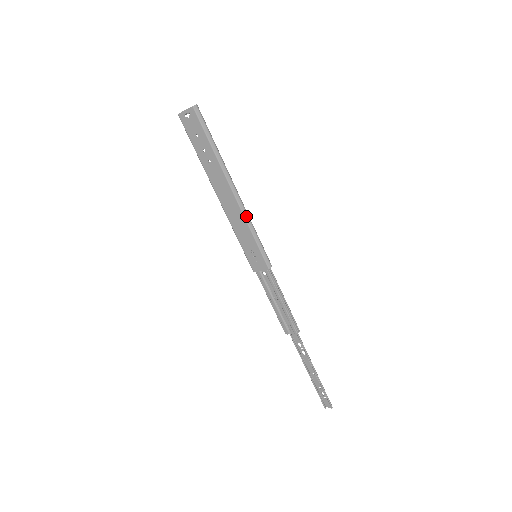
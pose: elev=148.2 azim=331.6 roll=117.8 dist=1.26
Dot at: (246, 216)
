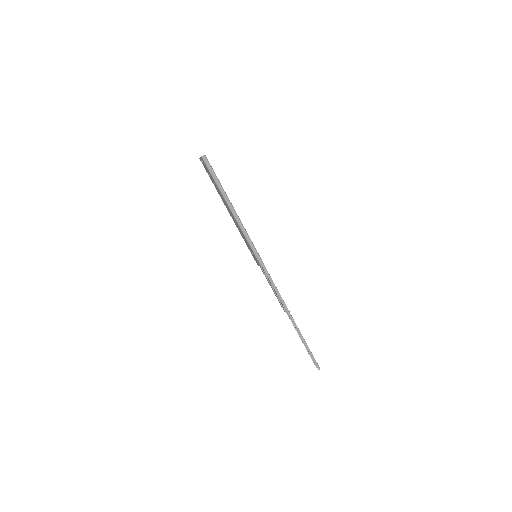
Dot at: (243, 230)
